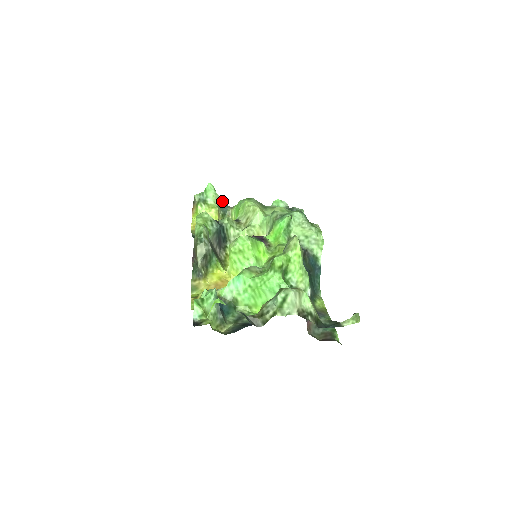
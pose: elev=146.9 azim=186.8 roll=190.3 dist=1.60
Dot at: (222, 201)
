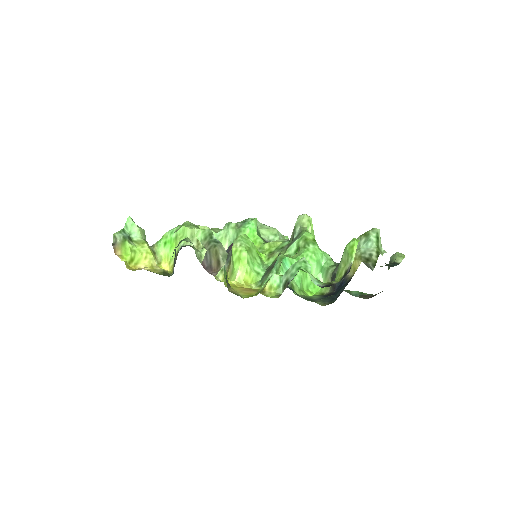
Dot at: occluded
